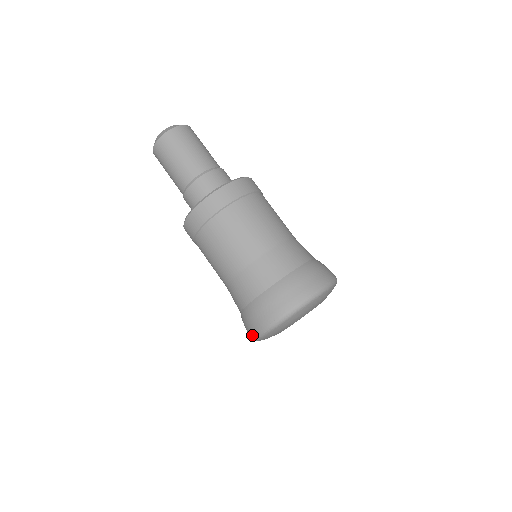
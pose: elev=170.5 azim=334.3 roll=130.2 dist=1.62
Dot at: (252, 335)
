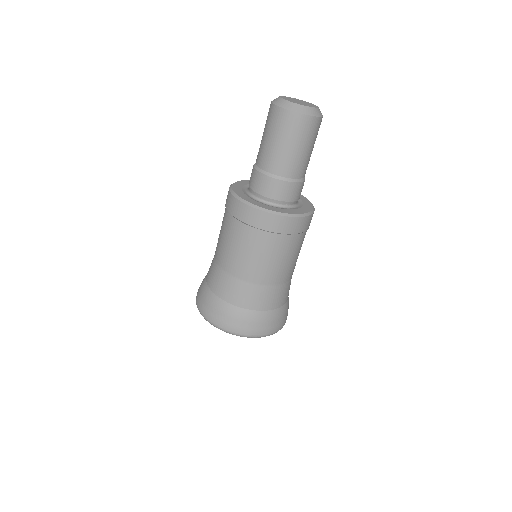
Dot at: (196, 300)
